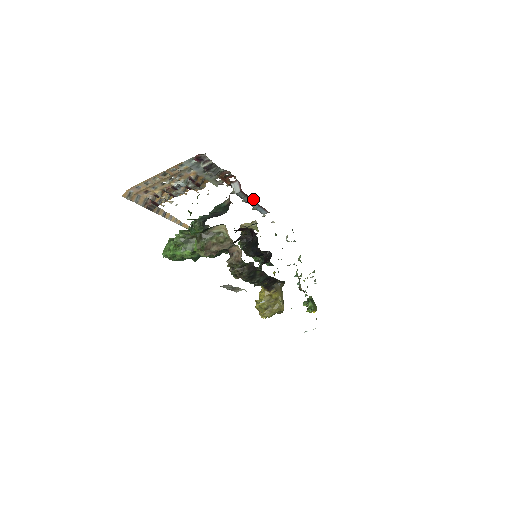
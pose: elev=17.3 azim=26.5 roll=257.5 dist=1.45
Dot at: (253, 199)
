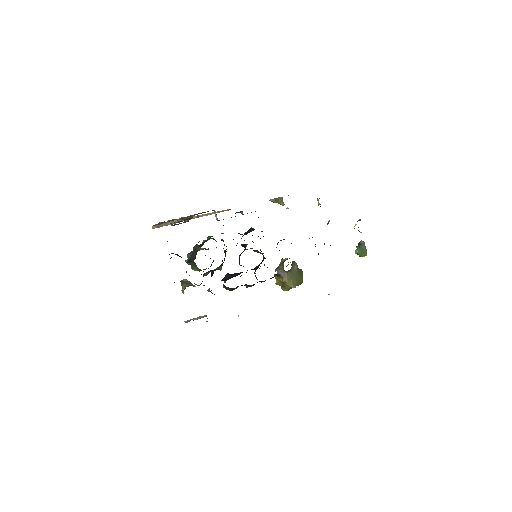
Dot at: (242, 211)
